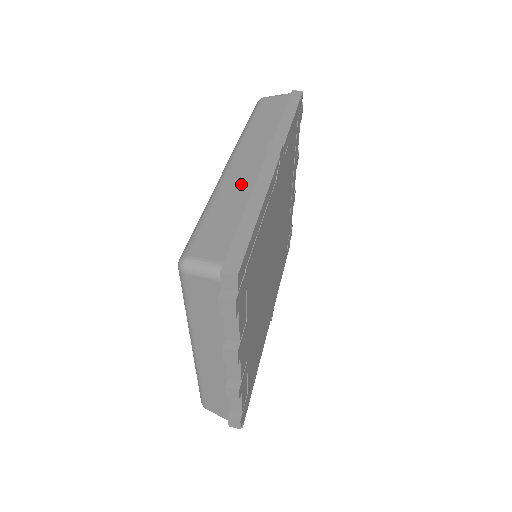
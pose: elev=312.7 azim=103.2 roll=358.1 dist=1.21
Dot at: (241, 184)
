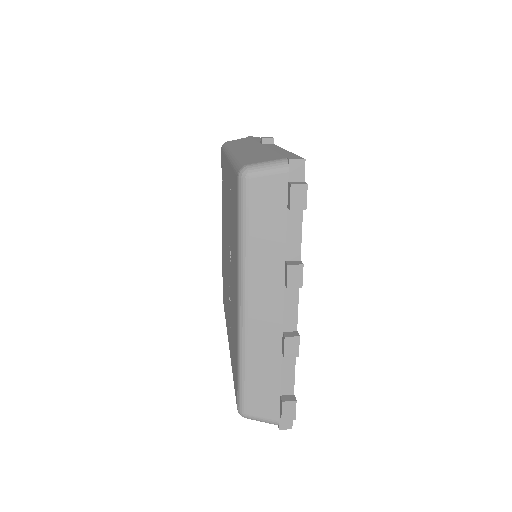
Dot at: (256, 150)
